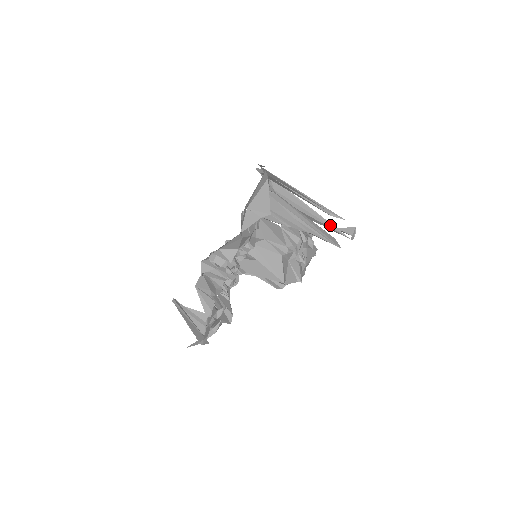
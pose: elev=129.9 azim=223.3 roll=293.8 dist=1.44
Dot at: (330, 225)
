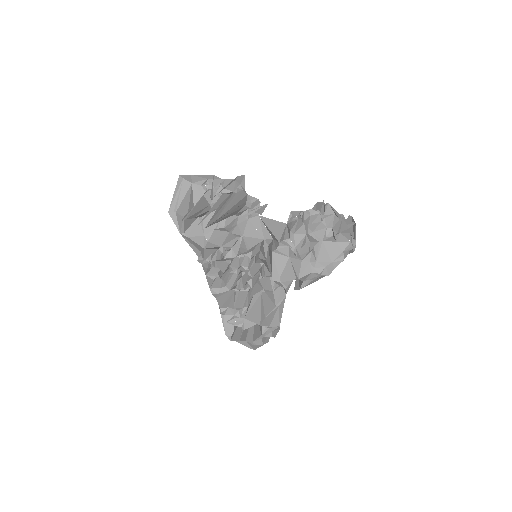
Dot at: occluded
